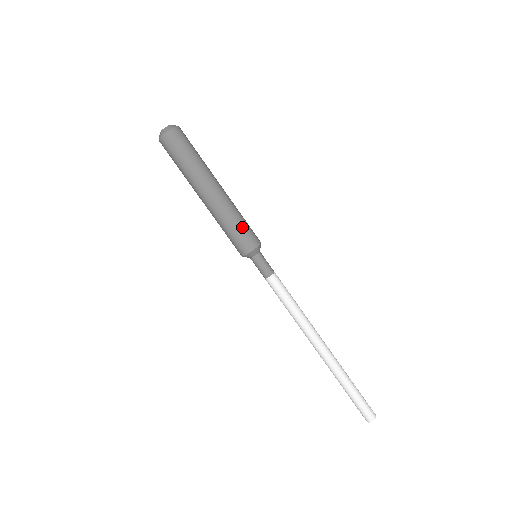
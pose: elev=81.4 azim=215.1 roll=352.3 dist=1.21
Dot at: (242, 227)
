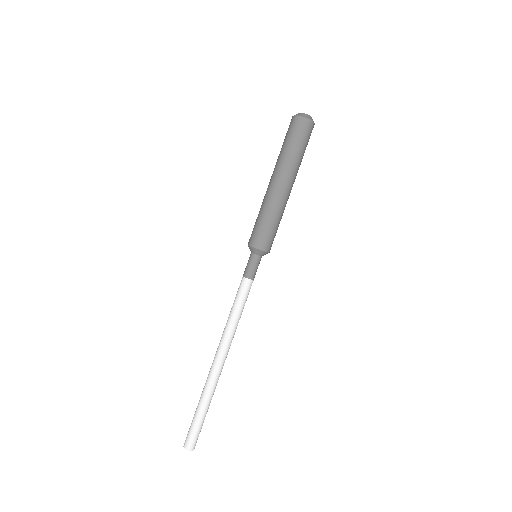
Dot at: (275, 229)
